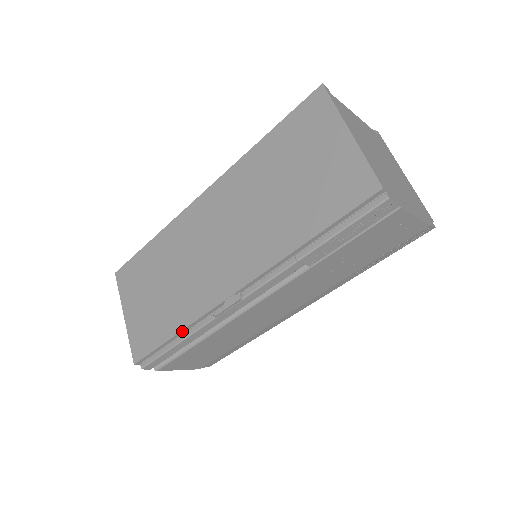
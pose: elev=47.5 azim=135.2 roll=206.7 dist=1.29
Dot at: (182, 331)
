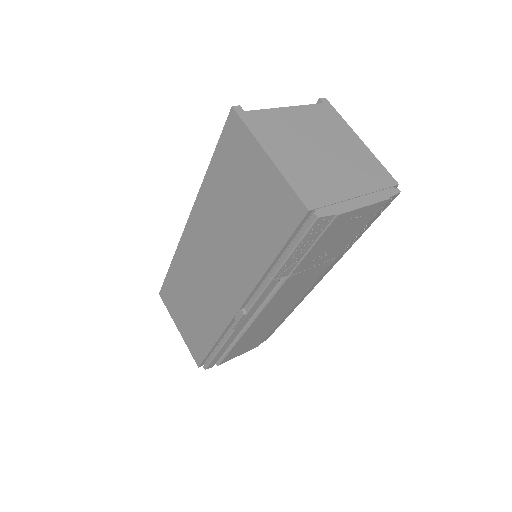
Dot at: (218, 341)
